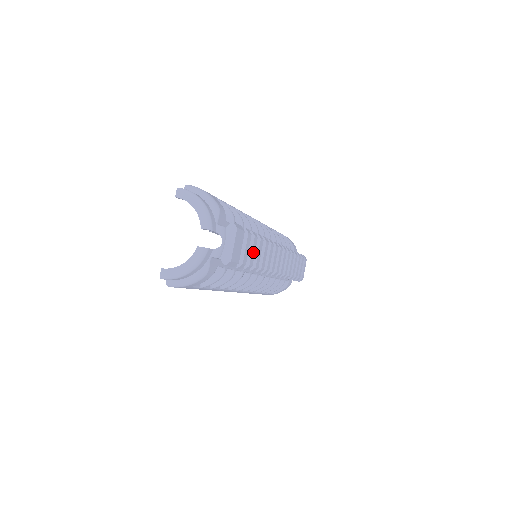
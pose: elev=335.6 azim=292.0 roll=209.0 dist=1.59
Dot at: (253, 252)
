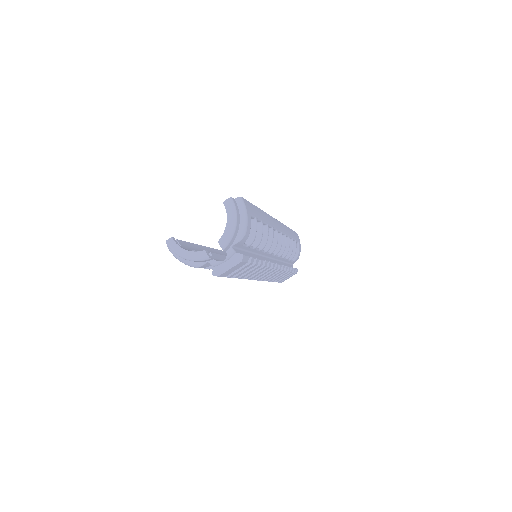
Dot at: (245, 271)
